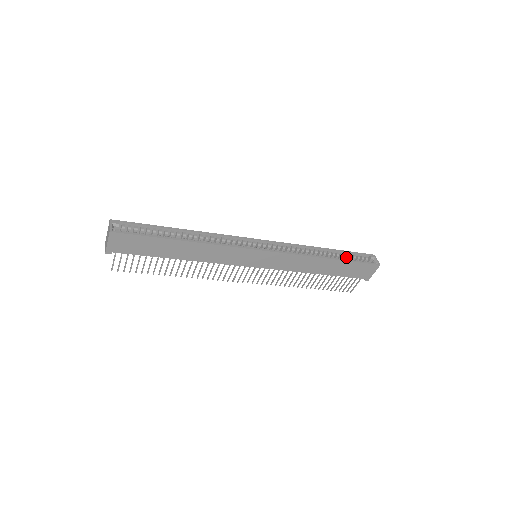
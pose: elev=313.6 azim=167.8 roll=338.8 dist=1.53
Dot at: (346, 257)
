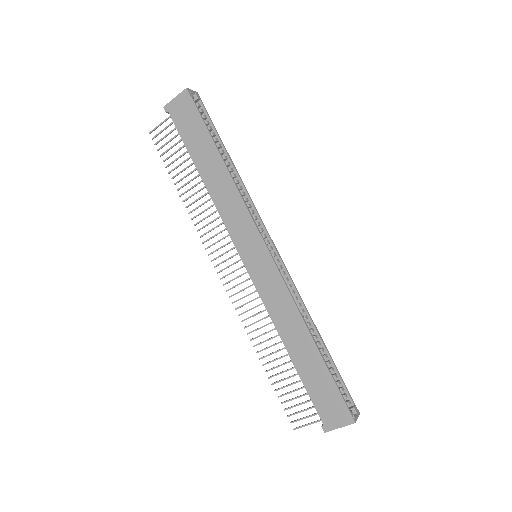
Dot at: (330, 370)
